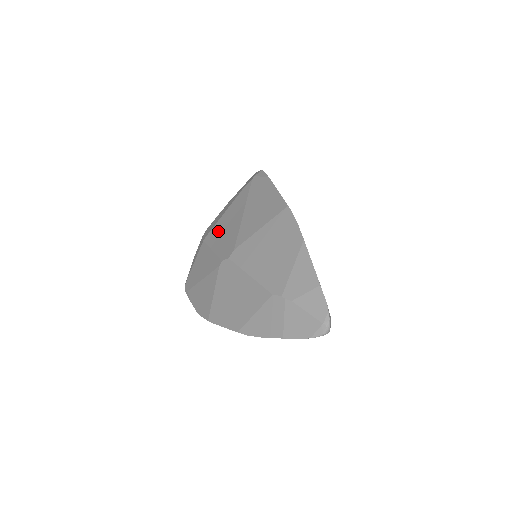
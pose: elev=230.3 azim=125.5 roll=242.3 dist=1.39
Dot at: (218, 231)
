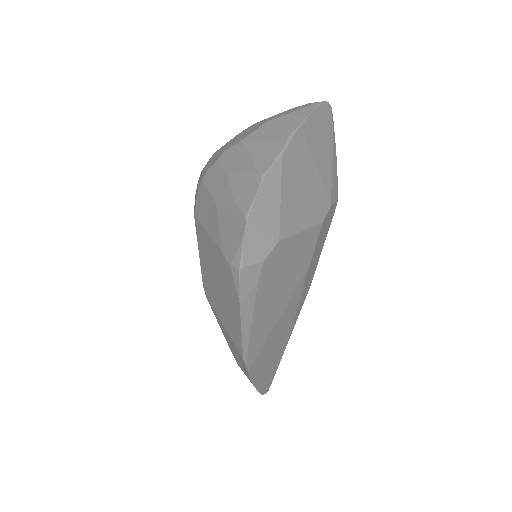
Dot at: (202, 243)
